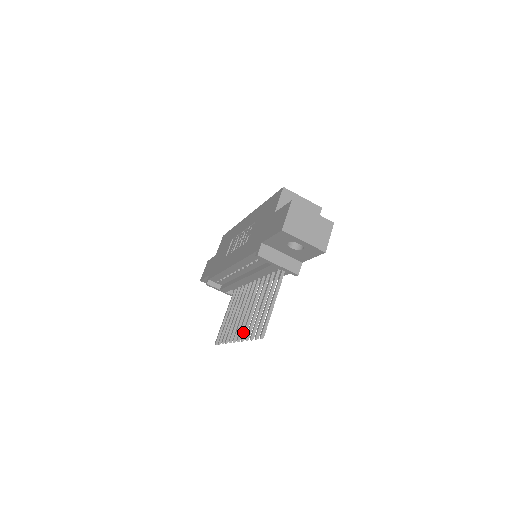
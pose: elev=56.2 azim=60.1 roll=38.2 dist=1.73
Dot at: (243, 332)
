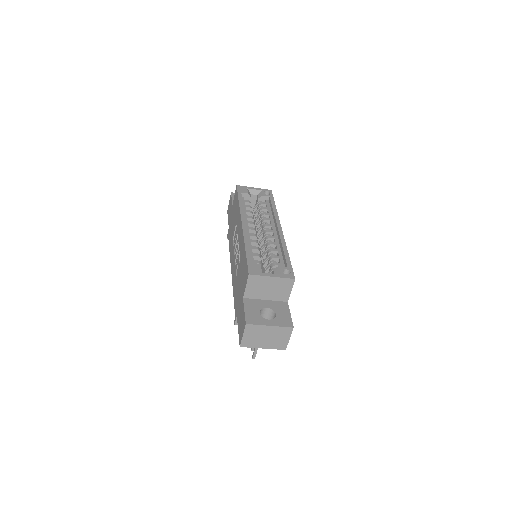
Dot at: occluded
